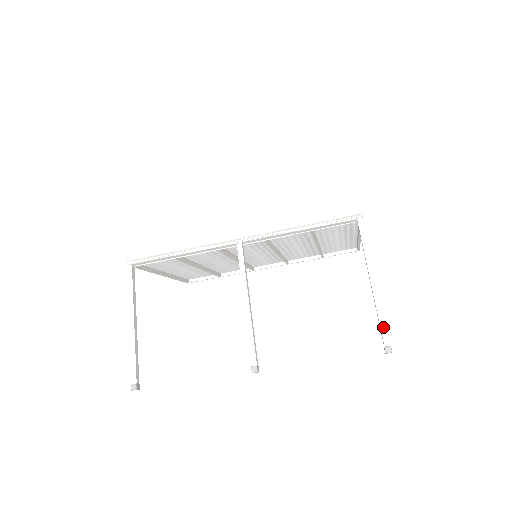
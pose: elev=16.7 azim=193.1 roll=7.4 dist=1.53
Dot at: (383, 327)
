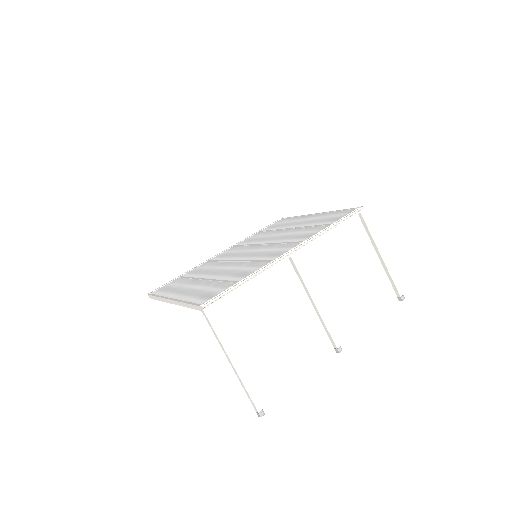
Dot at: (396, 285)
